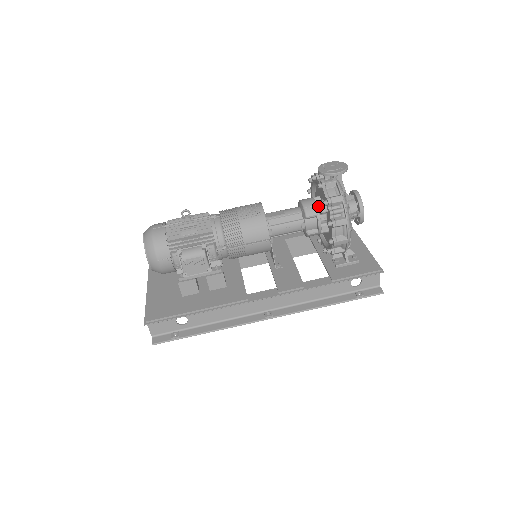
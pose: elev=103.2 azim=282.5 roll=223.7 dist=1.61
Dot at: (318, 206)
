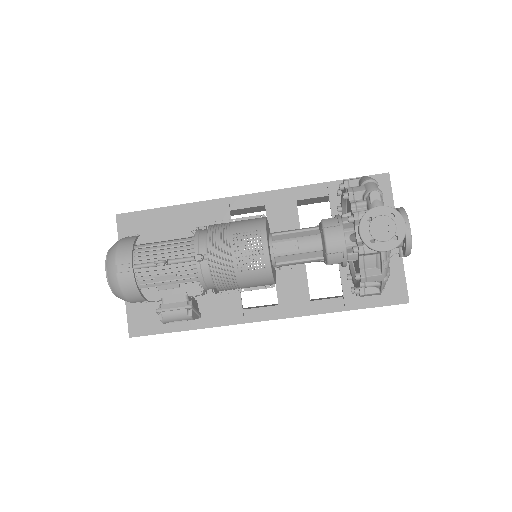
Dot at: (348, 239)
